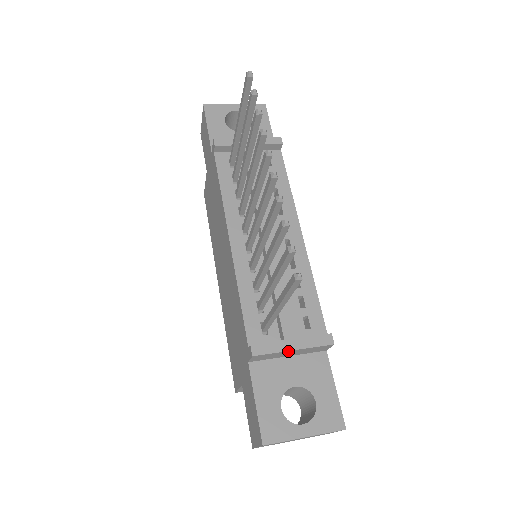
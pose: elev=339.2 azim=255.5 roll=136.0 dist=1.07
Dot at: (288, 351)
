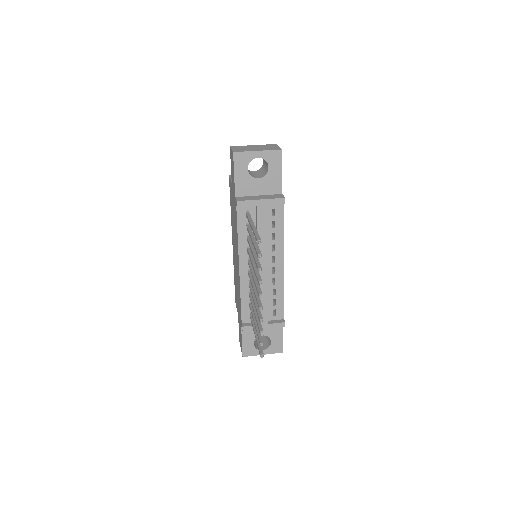
Dot at: occluded
